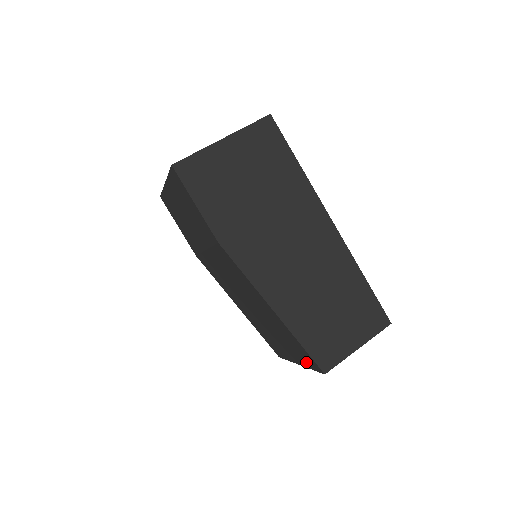
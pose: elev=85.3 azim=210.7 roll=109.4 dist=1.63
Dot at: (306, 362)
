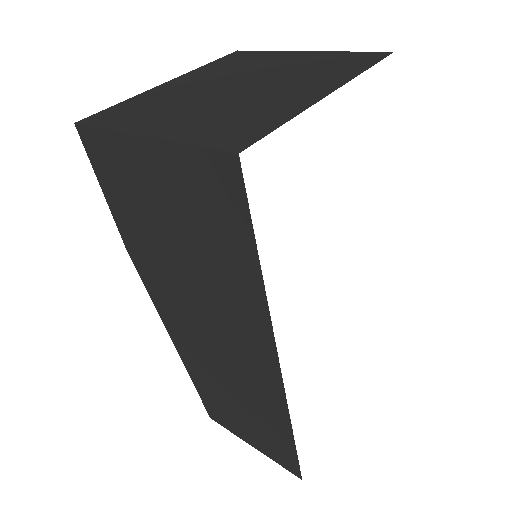
Dot at: occluded
